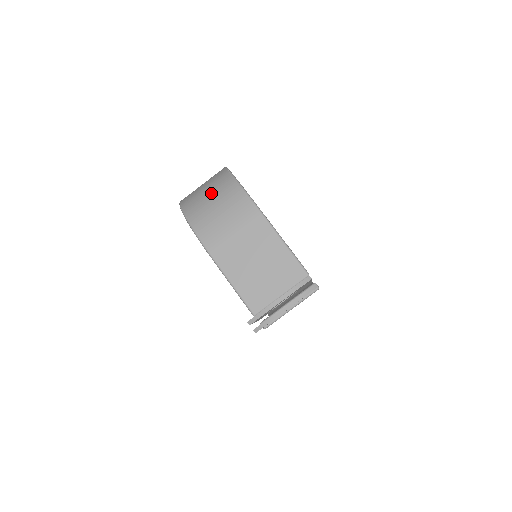
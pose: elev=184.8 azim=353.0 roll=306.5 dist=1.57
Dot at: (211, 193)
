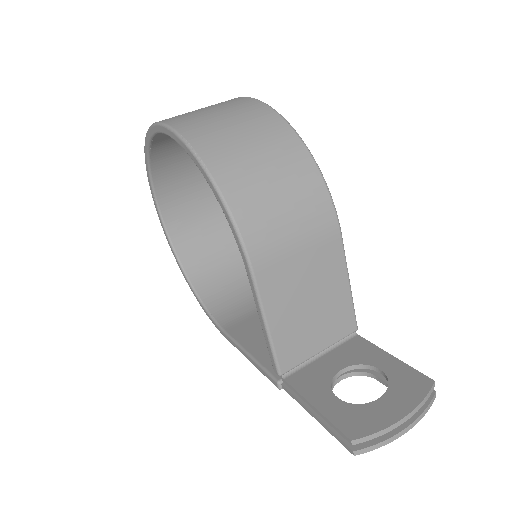
Dot at: (268, 160)
